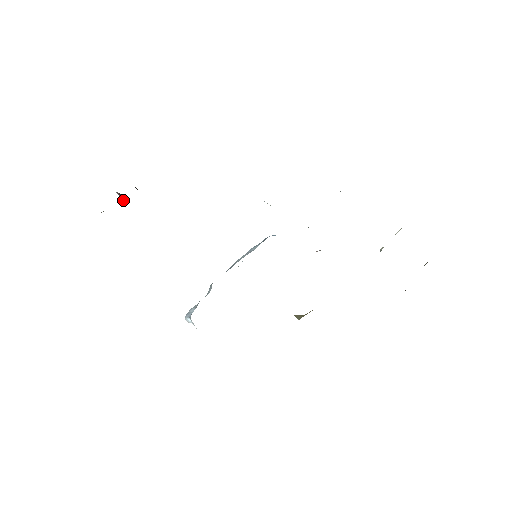
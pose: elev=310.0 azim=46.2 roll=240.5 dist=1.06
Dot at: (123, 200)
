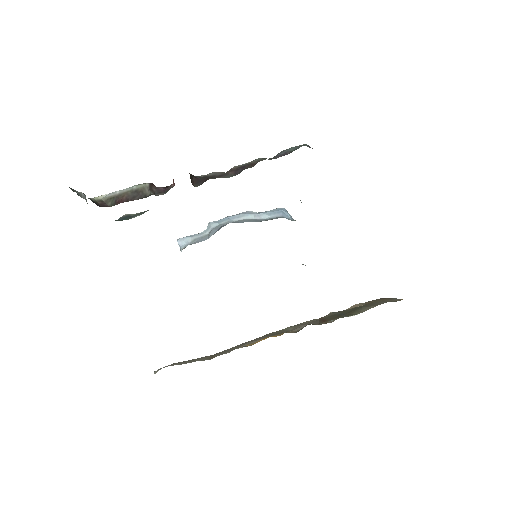
Dot at: (173, 181)
